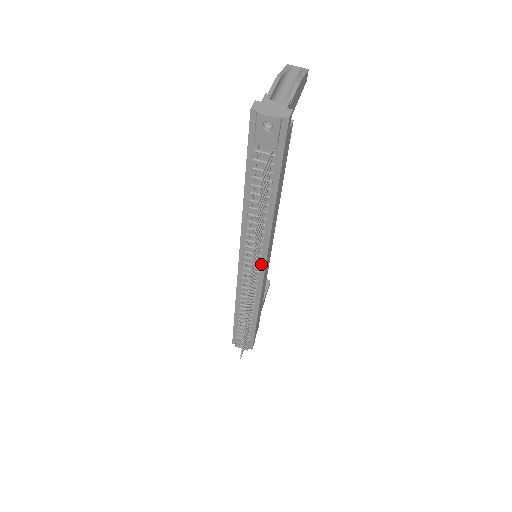
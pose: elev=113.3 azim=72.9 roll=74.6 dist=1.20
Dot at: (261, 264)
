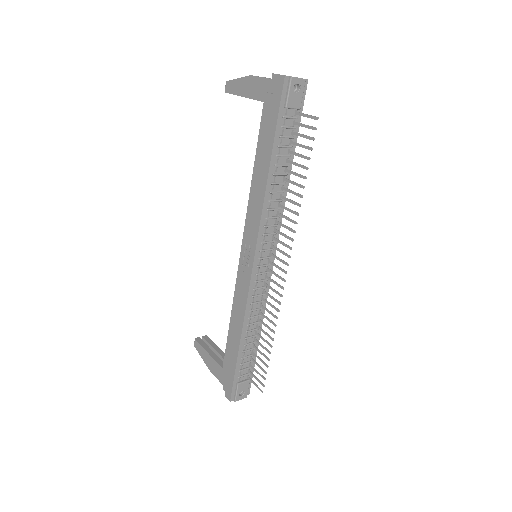
Dot at: (272, 253)
